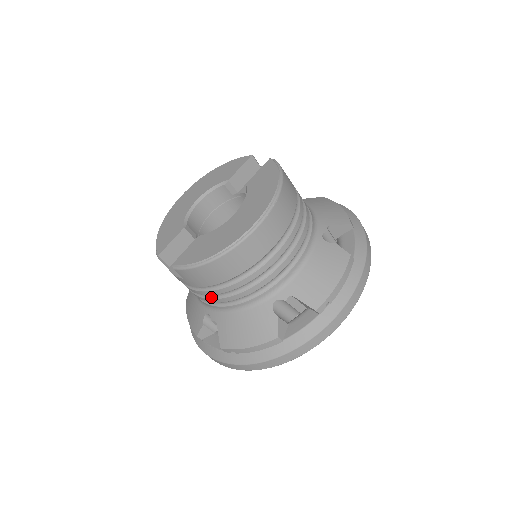
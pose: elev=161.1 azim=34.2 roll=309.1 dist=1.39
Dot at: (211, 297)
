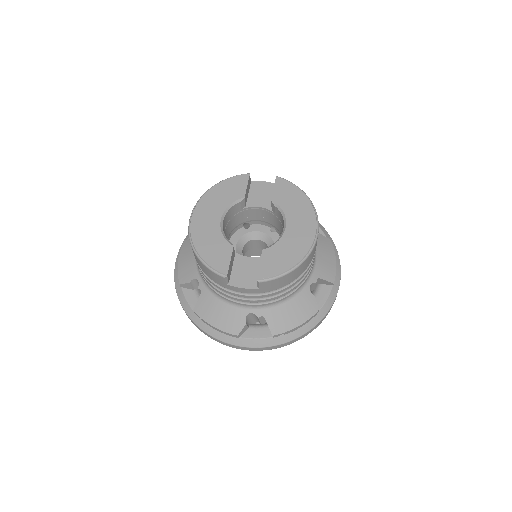
Dot at: (269, 297)
